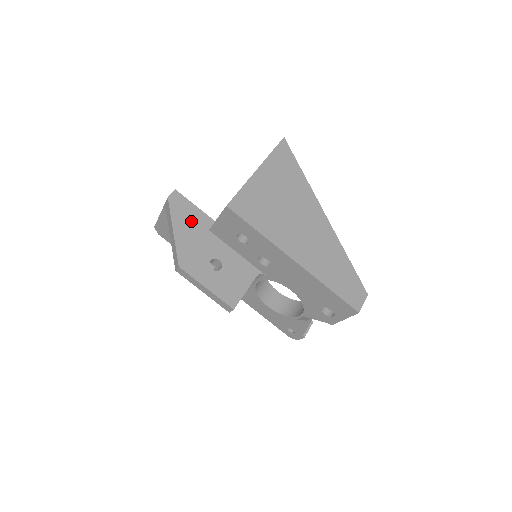
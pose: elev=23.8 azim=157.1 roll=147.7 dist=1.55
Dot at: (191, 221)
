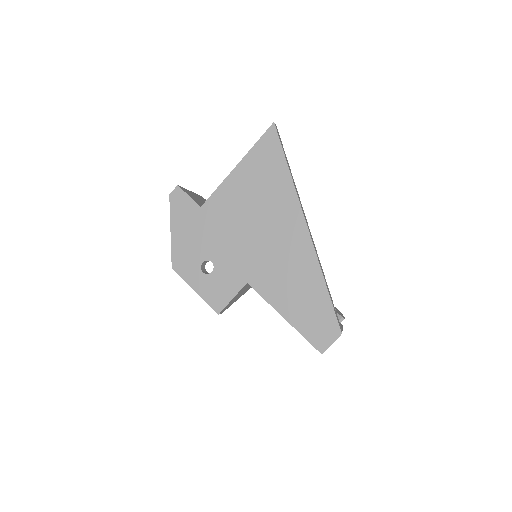
Dot at: occluded
